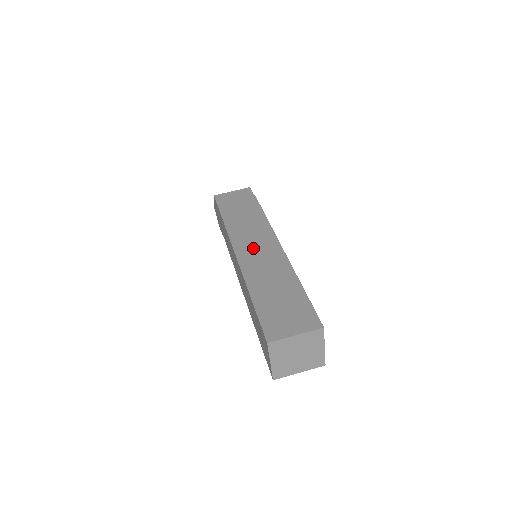
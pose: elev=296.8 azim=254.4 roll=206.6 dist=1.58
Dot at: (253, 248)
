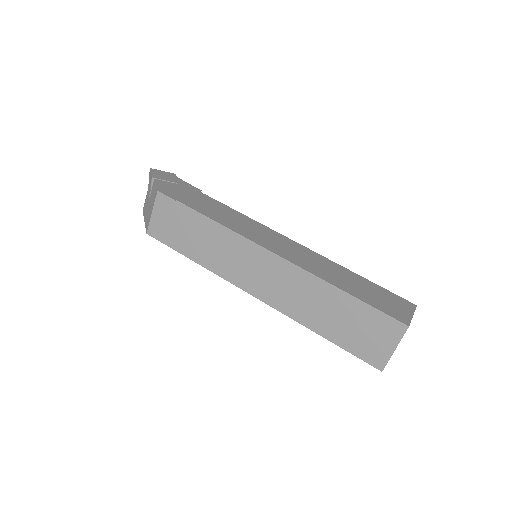
Dot at: (260, 279)
